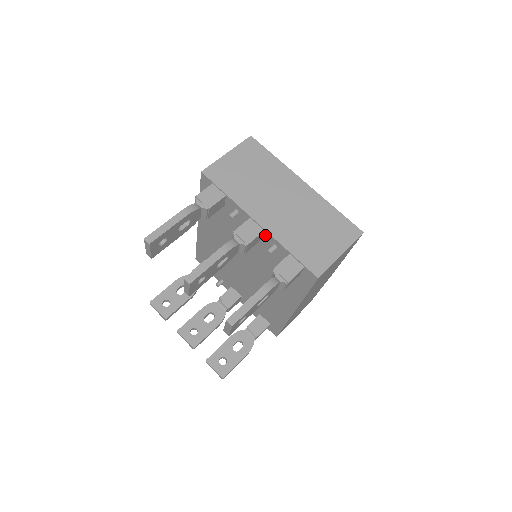
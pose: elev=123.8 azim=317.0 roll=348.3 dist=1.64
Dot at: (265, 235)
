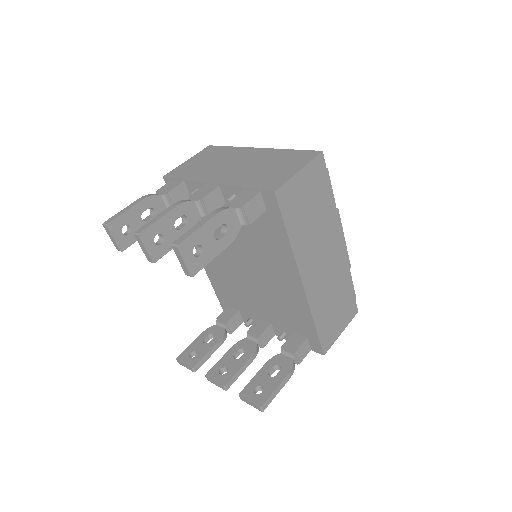
Dot at: (223, 192)
